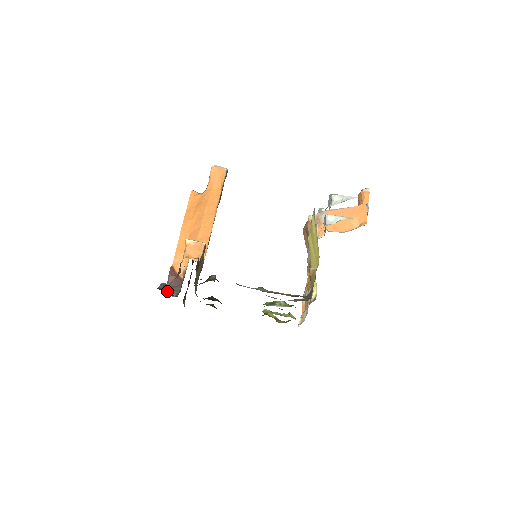
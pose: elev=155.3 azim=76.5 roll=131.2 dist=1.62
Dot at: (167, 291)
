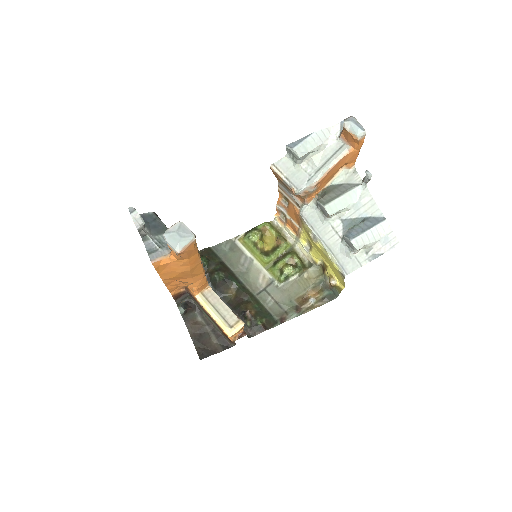
Dot at: (189, 312)
